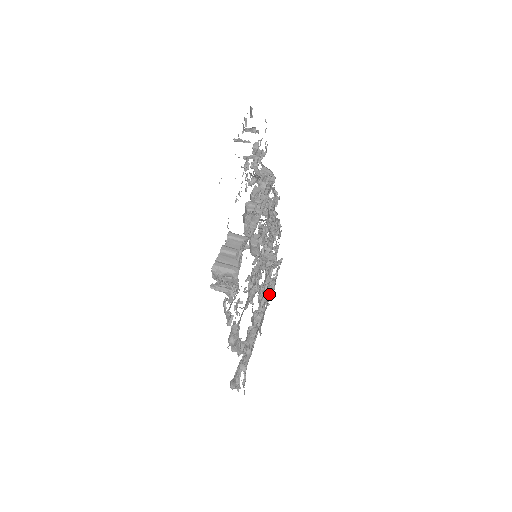
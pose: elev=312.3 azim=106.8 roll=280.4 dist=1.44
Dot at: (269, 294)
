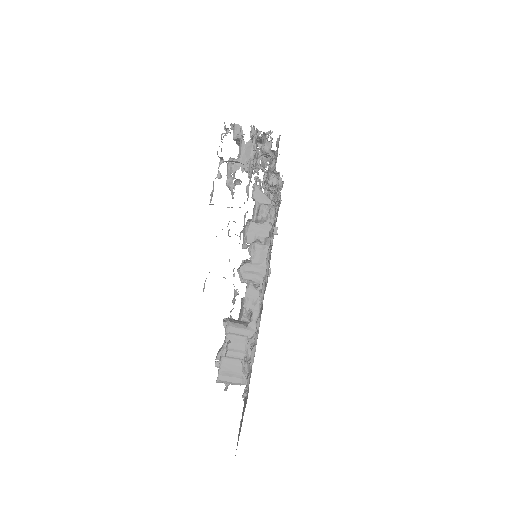
Dot at: occluded
